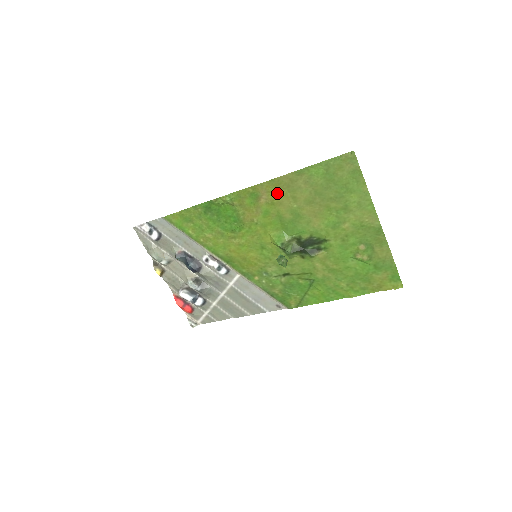
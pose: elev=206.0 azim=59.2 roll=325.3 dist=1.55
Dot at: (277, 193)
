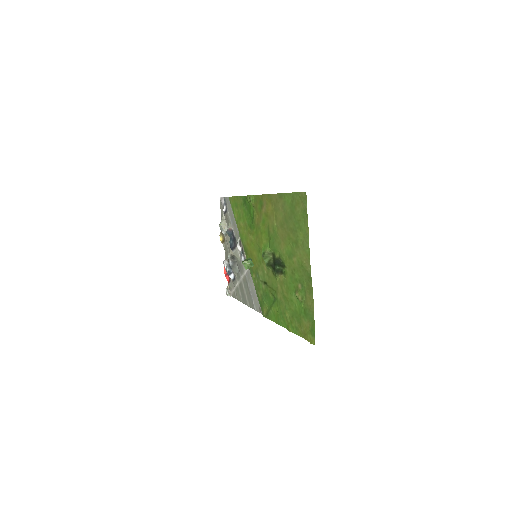
Dot at: (270, 207)
